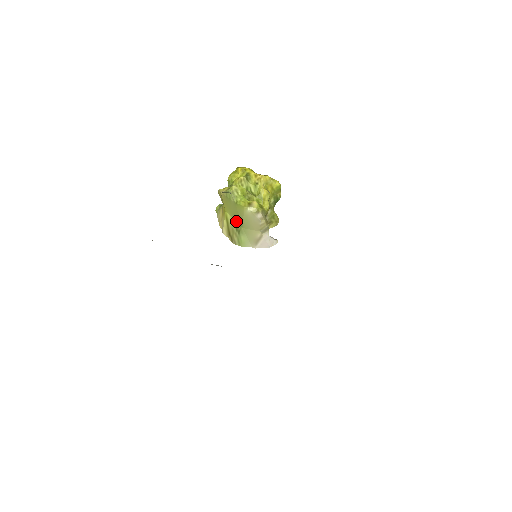
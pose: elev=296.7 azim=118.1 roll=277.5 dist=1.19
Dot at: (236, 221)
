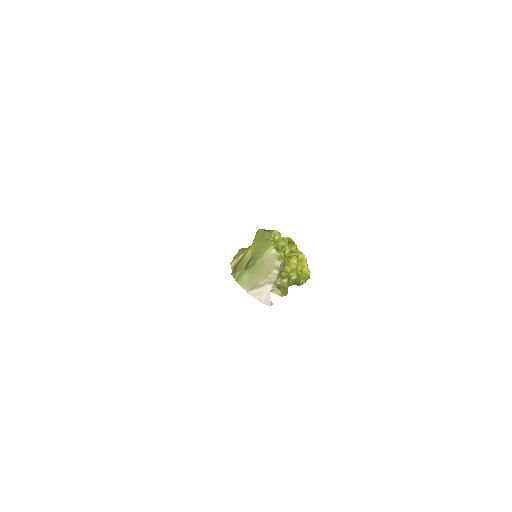
Dot at: (252, 259)
